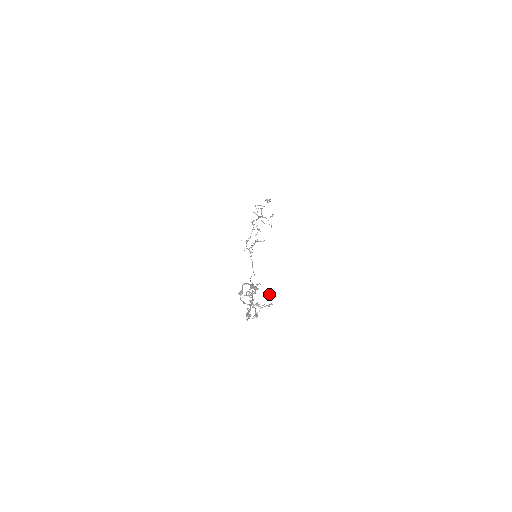
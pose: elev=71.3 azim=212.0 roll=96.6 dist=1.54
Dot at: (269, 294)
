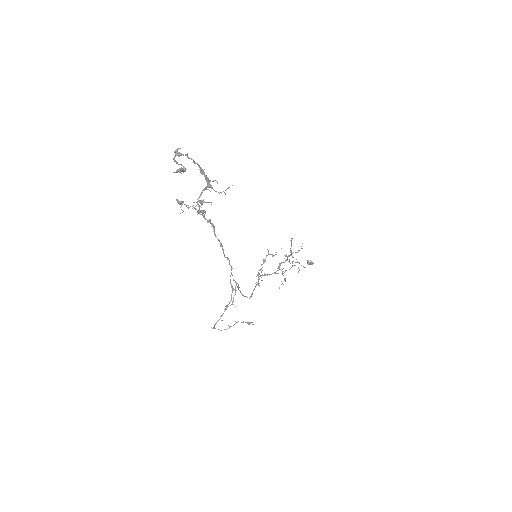
Dot at: occluded
